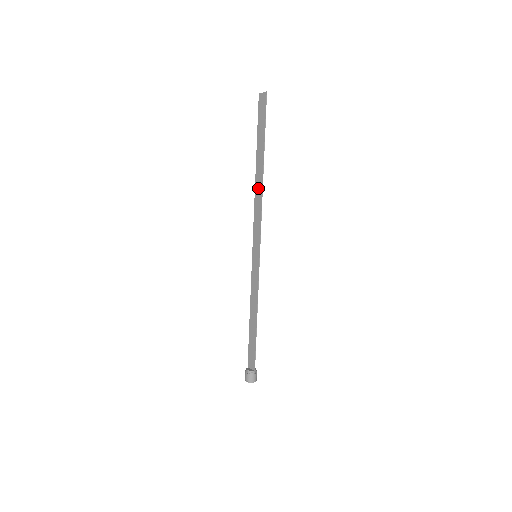
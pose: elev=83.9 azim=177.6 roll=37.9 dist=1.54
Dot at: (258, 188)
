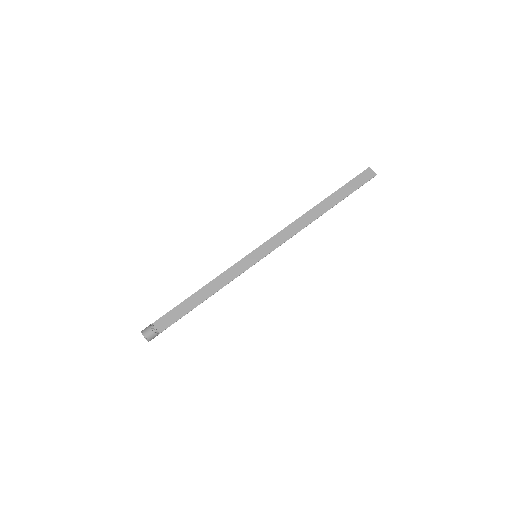
Dot at: (308, 217)
